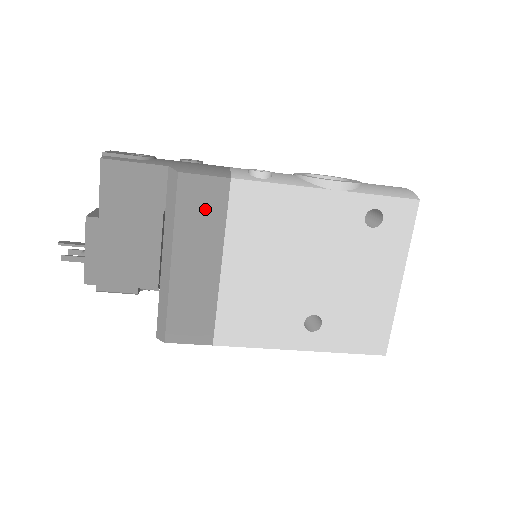
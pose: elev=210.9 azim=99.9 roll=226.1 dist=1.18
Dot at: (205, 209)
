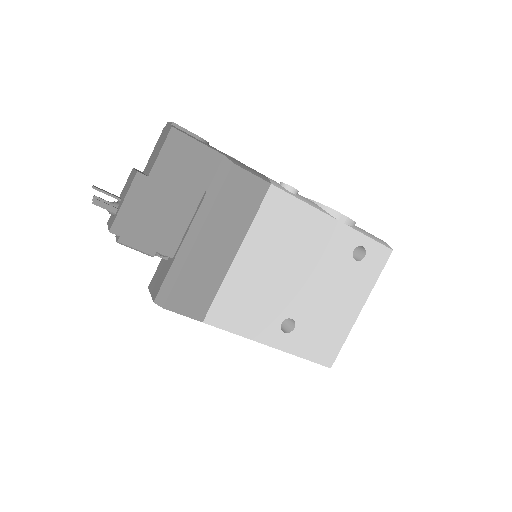
Dot at: (242, 201)
